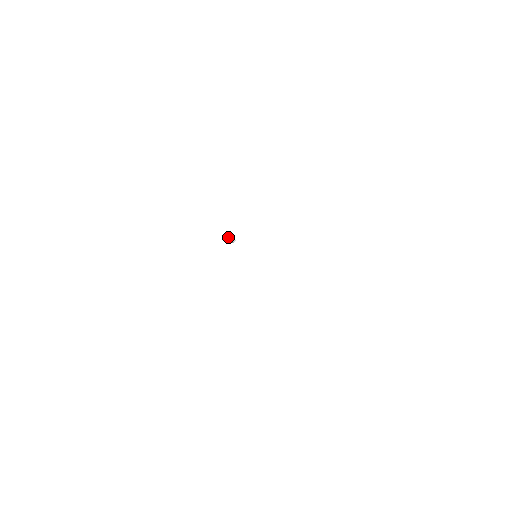
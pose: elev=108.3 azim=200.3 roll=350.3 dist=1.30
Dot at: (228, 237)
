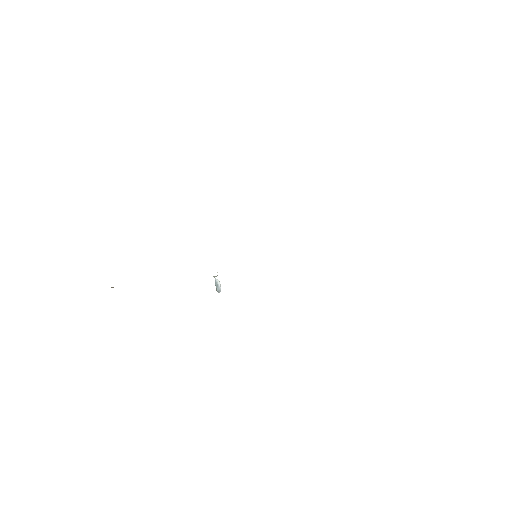
Dot at: occluded
